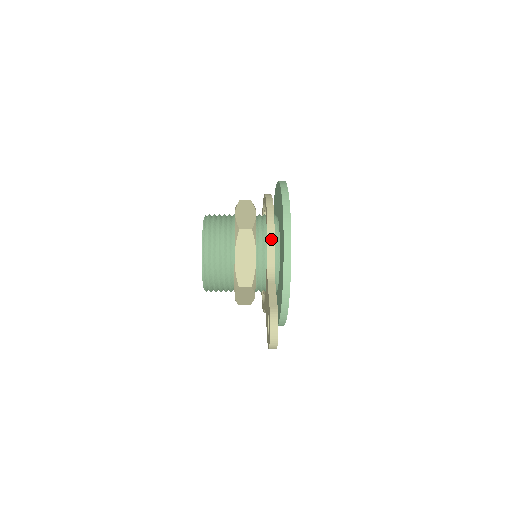
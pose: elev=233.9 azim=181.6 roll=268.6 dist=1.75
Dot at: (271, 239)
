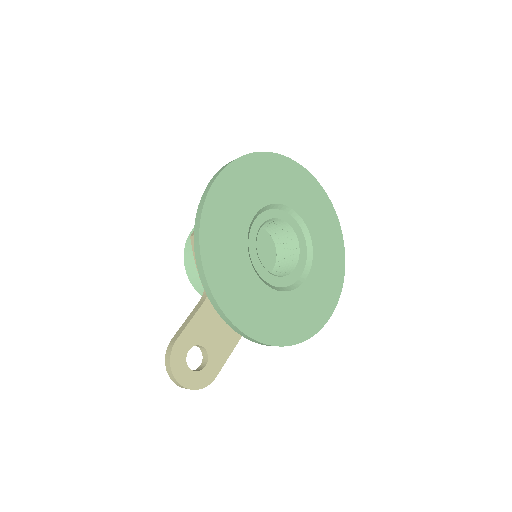
Dot at: occluded
